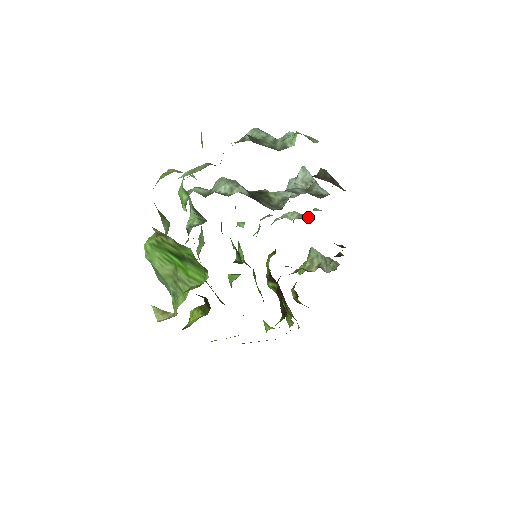
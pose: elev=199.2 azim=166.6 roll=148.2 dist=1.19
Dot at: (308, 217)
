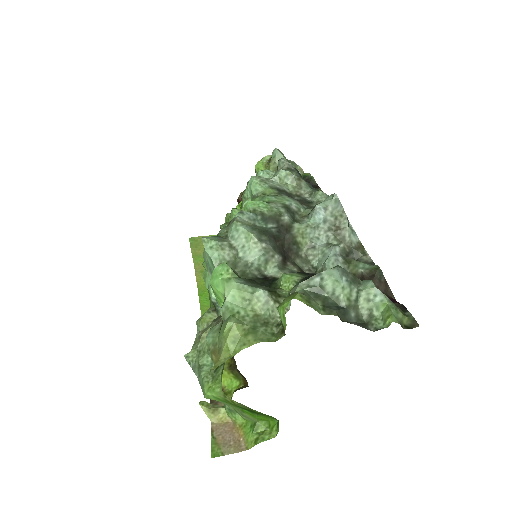
Dot at: (304, 182)
